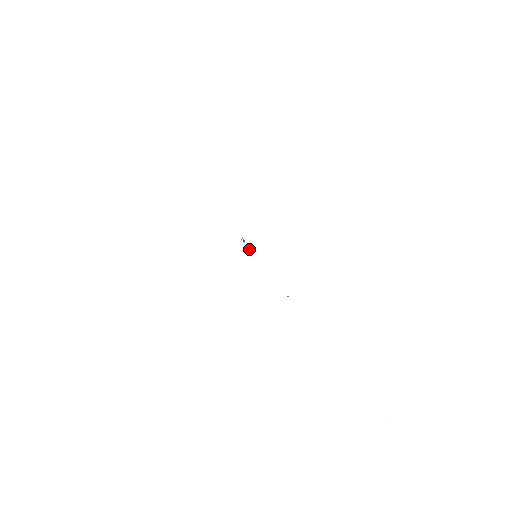
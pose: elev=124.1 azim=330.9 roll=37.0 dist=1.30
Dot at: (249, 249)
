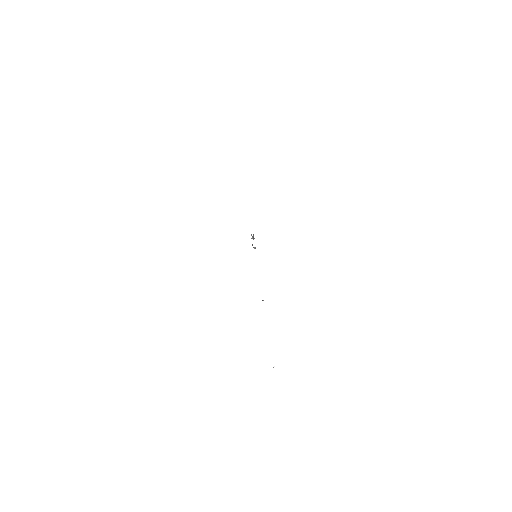
Dot at: occluded
